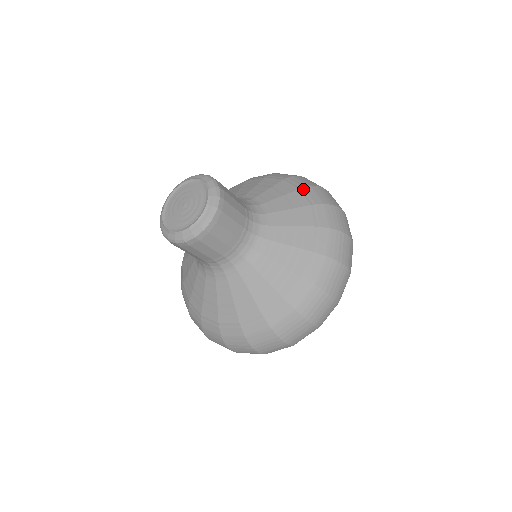
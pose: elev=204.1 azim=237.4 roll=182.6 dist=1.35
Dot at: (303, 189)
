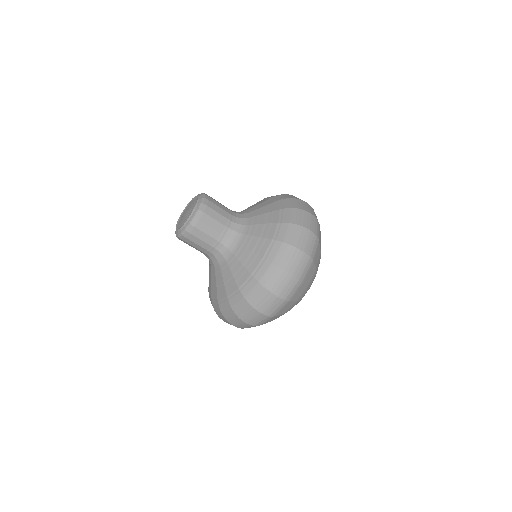
Dot at: (282, 210)
